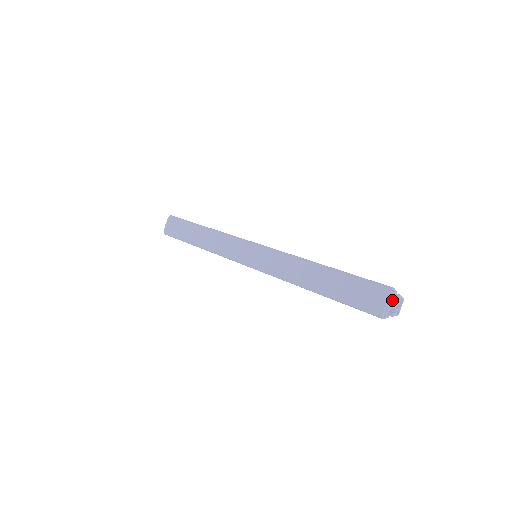
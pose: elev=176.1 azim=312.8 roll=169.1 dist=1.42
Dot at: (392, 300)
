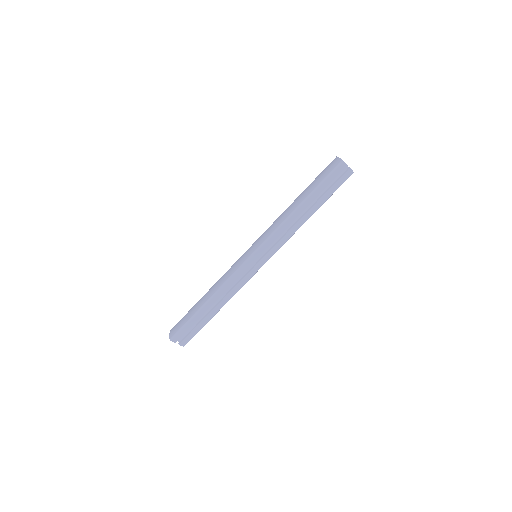
Dot at: occluded
